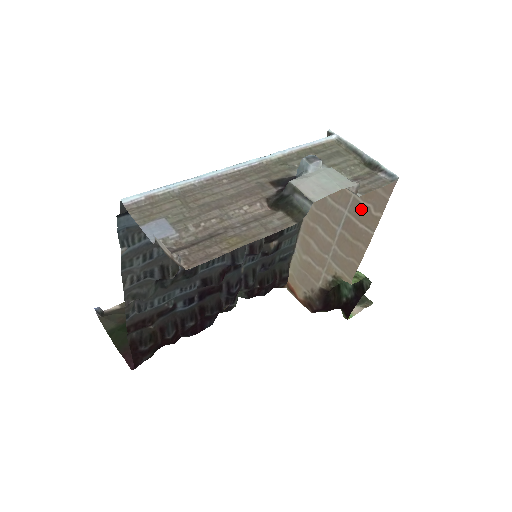
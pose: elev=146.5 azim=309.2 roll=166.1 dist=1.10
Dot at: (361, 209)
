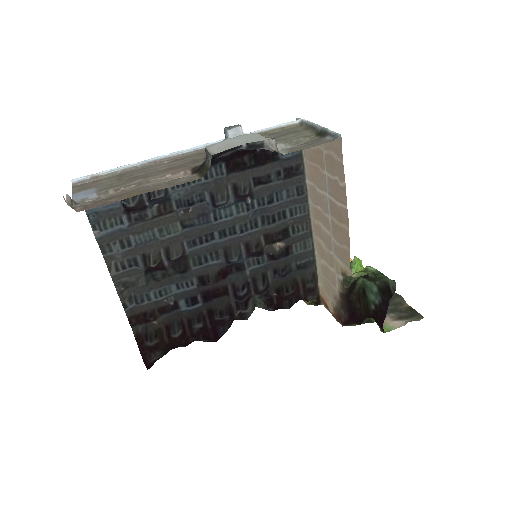
Dot at: (334, 186)
